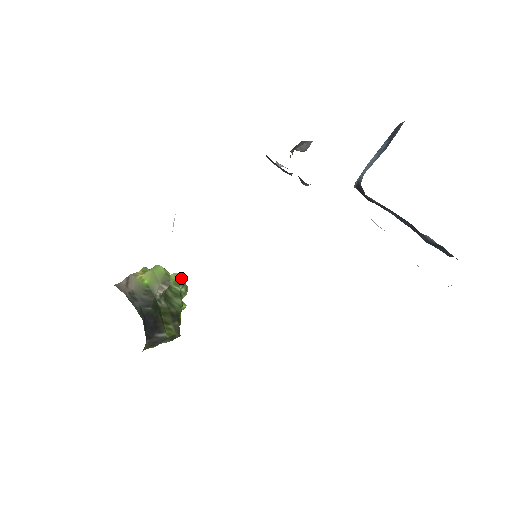
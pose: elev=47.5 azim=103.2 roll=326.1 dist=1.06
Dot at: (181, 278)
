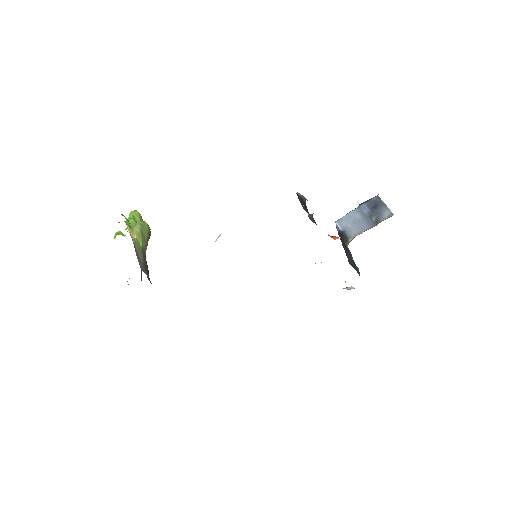
Dot at: (141, 217)
